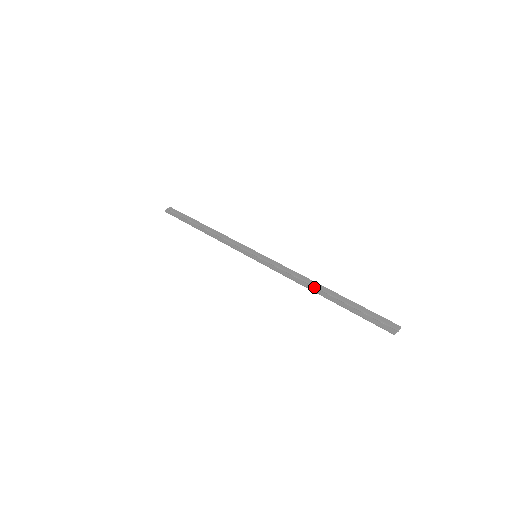
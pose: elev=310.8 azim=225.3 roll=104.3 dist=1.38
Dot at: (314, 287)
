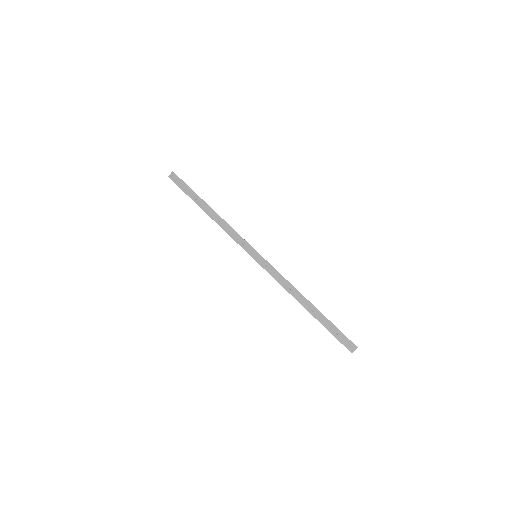
Dot at: (301, 300)
